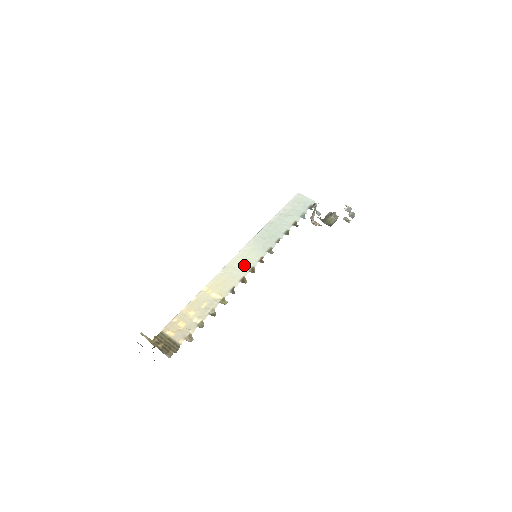
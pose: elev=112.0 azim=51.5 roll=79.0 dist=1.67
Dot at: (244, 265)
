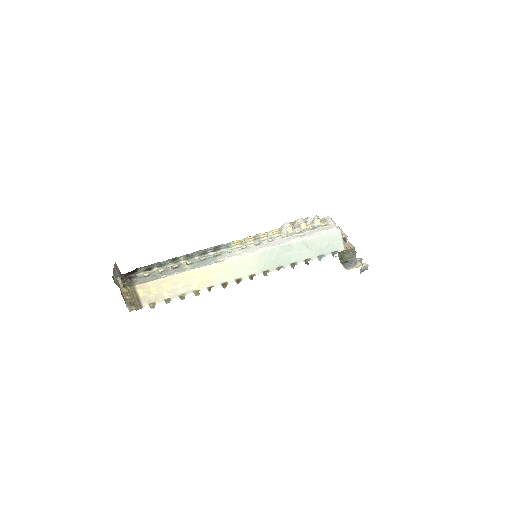
Dot at: (235, 272)
